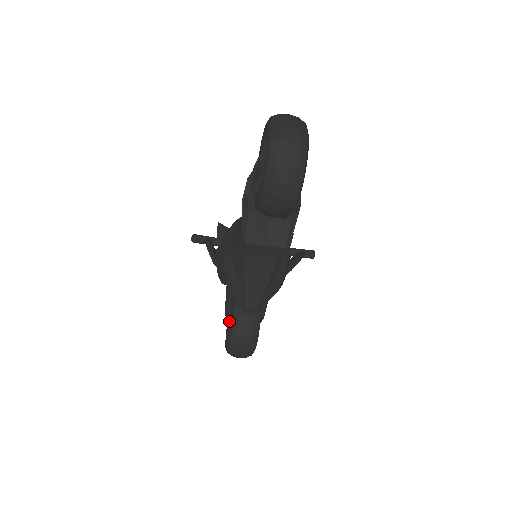
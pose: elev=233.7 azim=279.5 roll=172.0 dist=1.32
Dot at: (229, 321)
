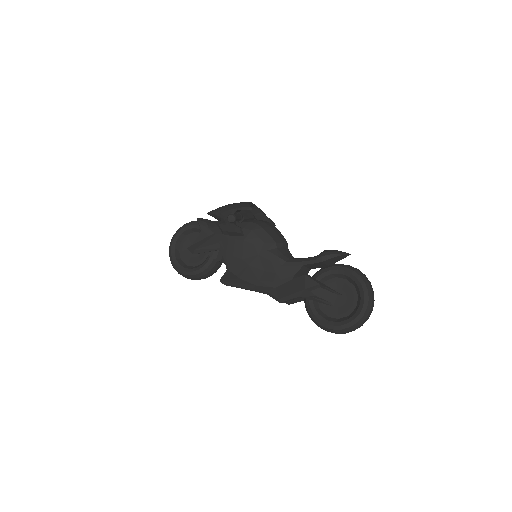
Dot at: (191, 249)
